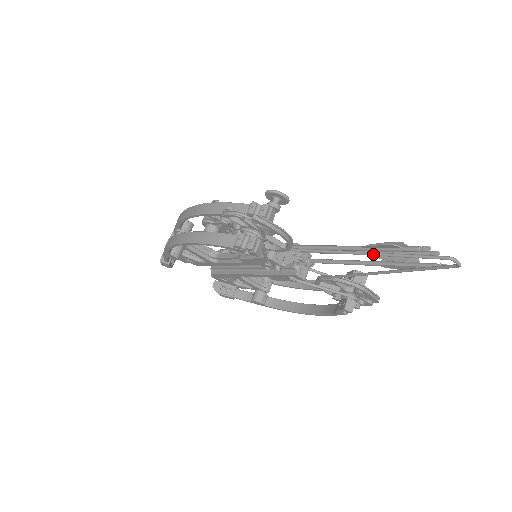
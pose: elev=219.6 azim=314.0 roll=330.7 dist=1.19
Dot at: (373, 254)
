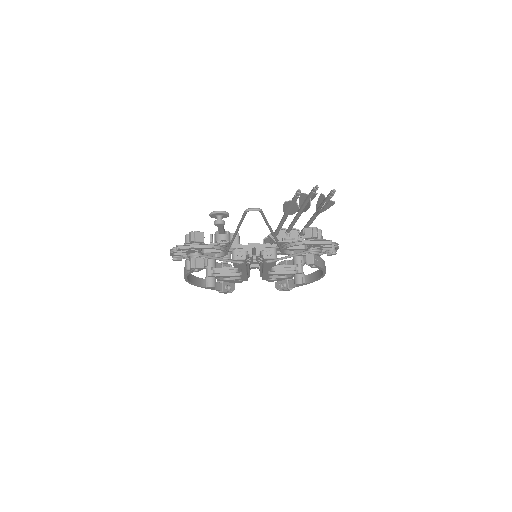
Dot at: (236, 230)
